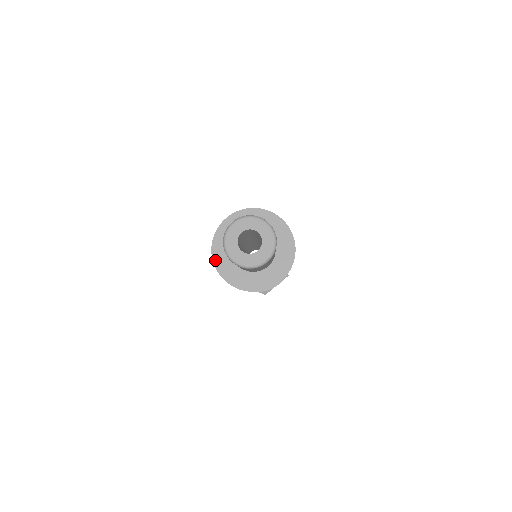
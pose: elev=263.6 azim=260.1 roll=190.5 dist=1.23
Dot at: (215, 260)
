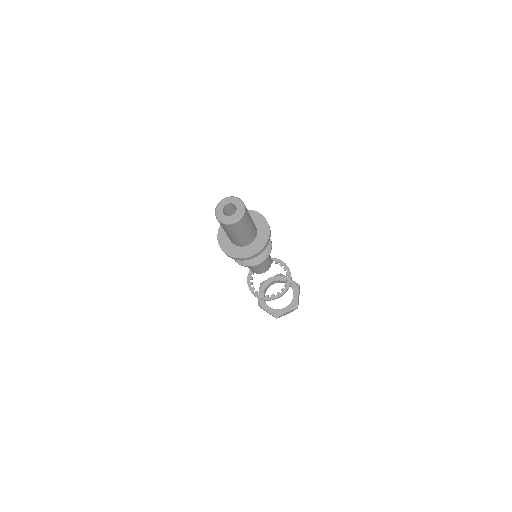
Dot at: (230, 255)
